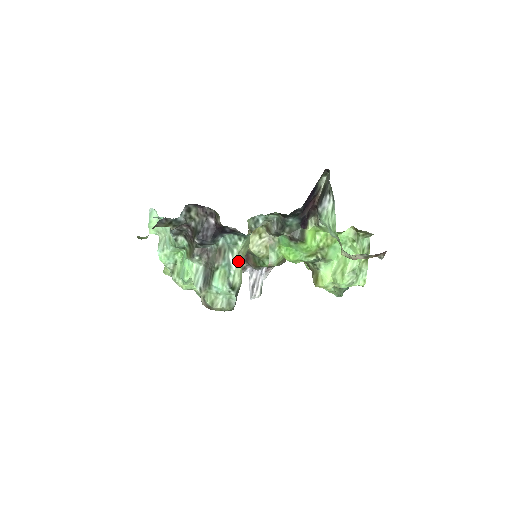
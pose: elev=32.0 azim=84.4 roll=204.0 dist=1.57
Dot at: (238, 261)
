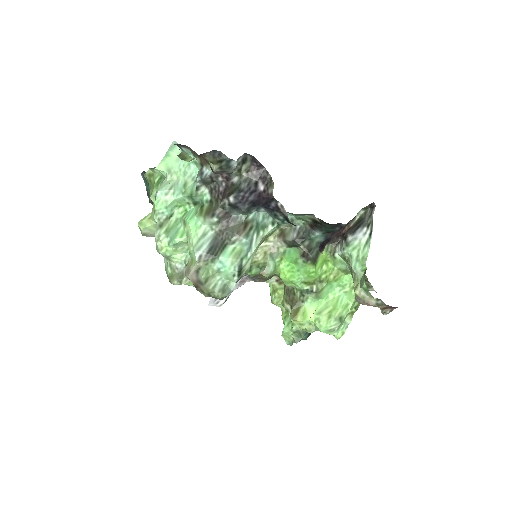
Dot at: (257, 246)
